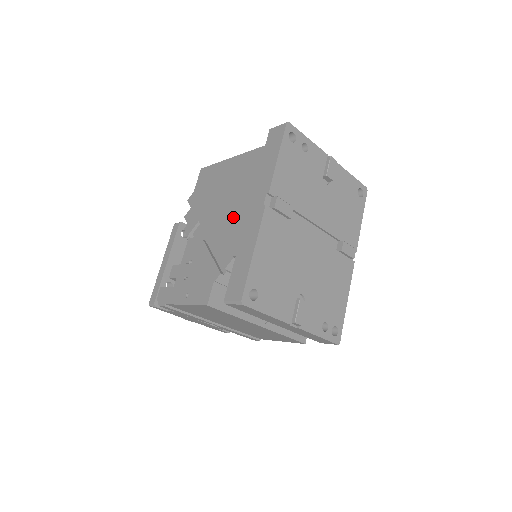
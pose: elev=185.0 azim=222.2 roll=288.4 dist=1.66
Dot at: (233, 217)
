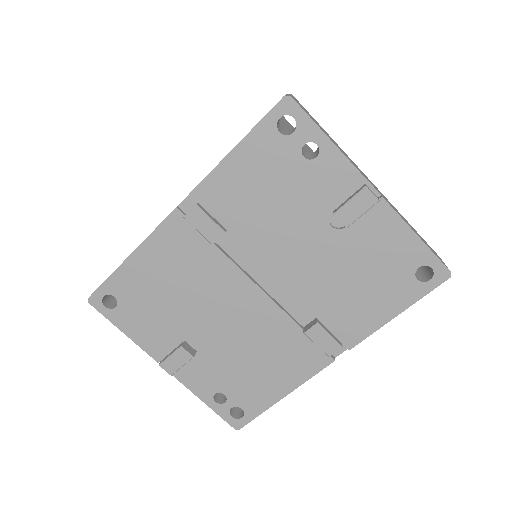
Dot at: occluded
